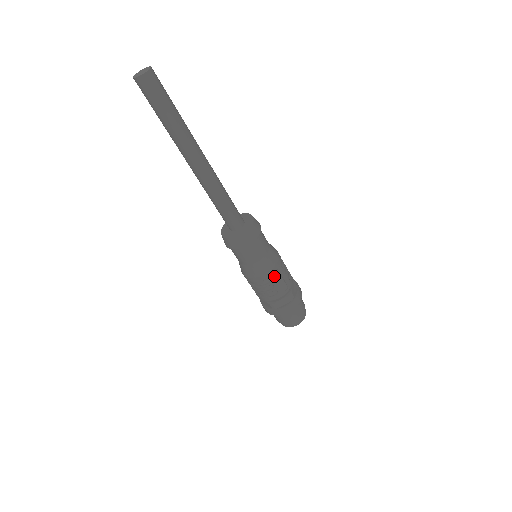
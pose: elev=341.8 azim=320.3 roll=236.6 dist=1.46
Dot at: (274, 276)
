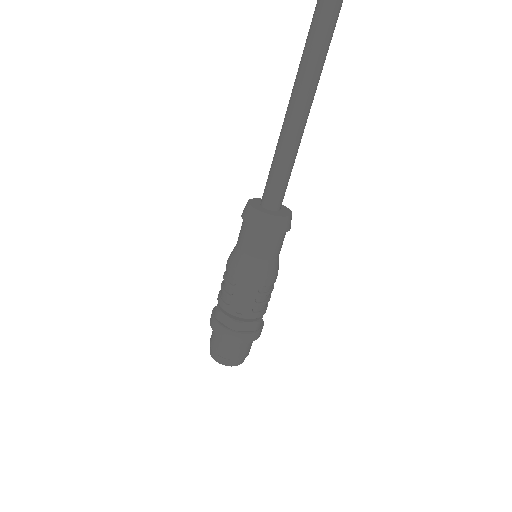
Dot at: (242, 285)
